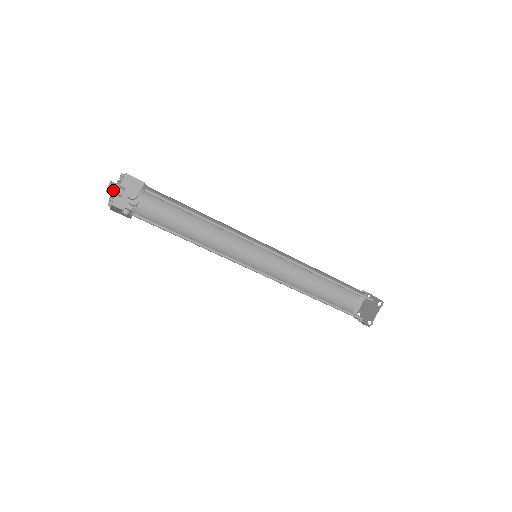
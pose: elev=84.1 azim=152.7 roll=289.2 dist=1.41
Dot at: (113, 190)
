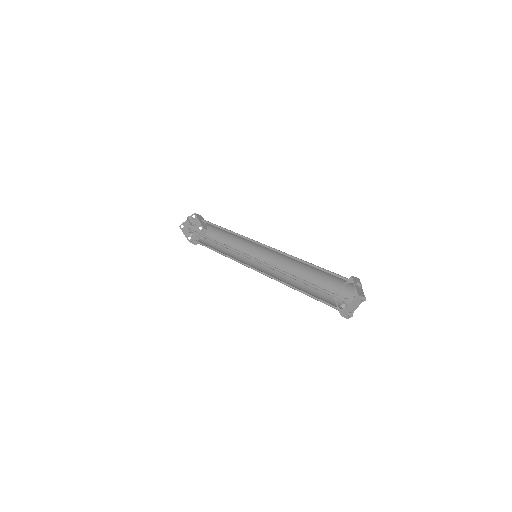
Dot at: (189, 225)
